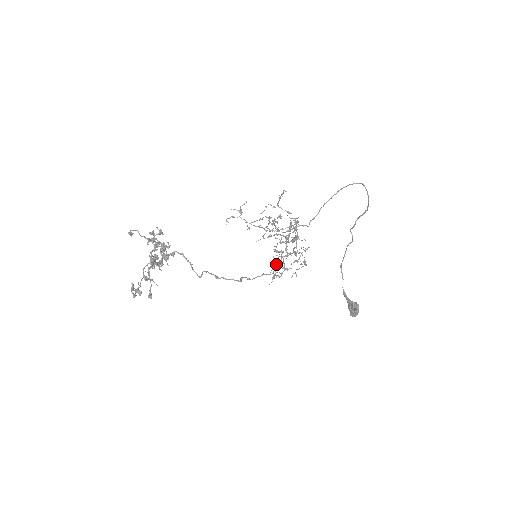
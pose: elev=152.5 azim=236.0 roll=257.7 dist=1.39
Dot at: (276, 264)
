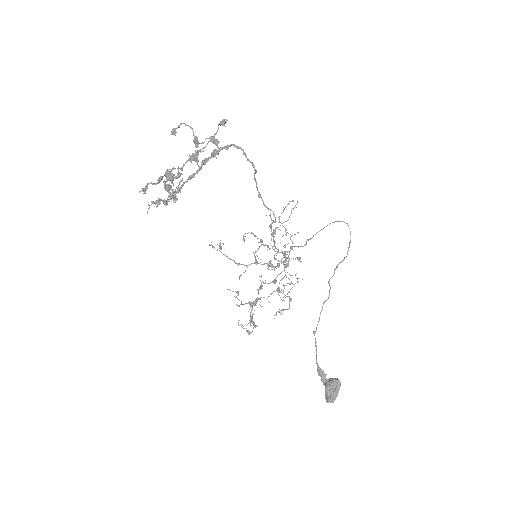
Dot at: occluded
